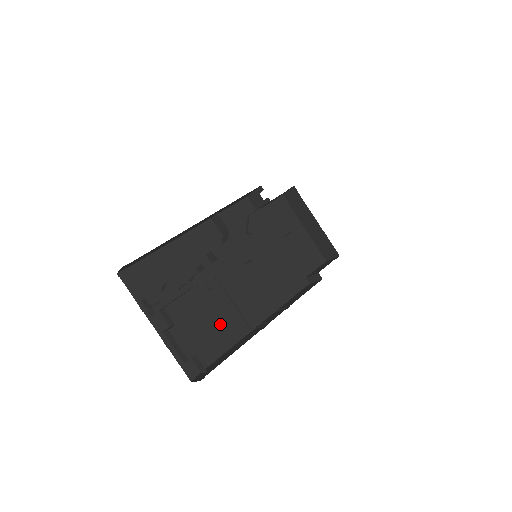
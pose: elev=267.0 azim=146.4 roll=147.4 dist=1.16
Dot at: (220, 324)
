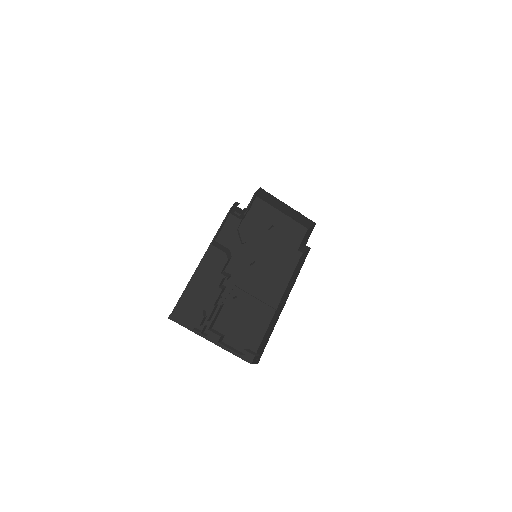
Dot at: (253, 316)
